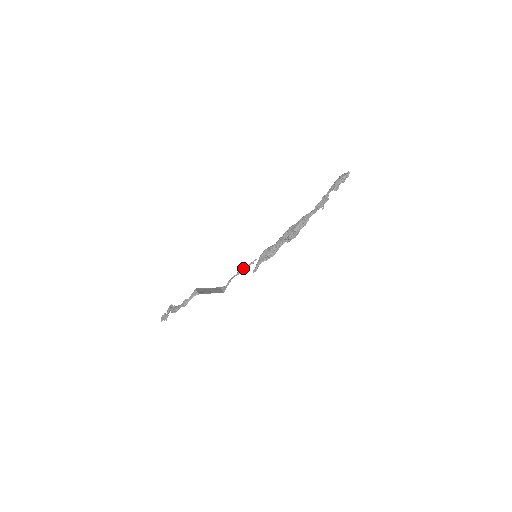
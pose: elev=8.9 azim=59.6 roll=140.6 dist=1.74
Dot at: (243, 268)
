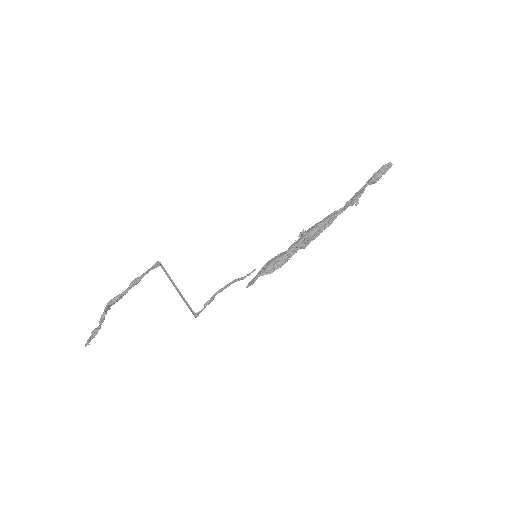
Dot at: (233, 280)
